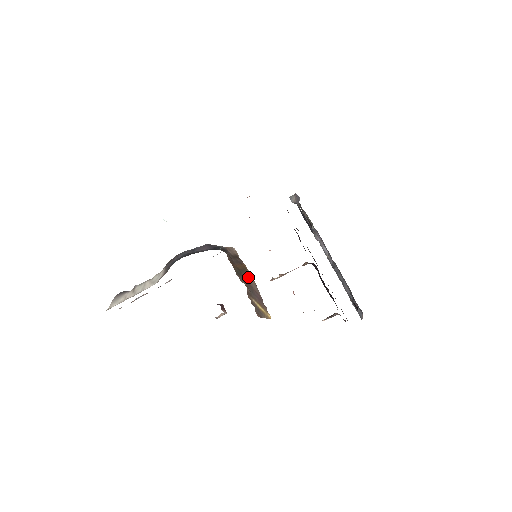
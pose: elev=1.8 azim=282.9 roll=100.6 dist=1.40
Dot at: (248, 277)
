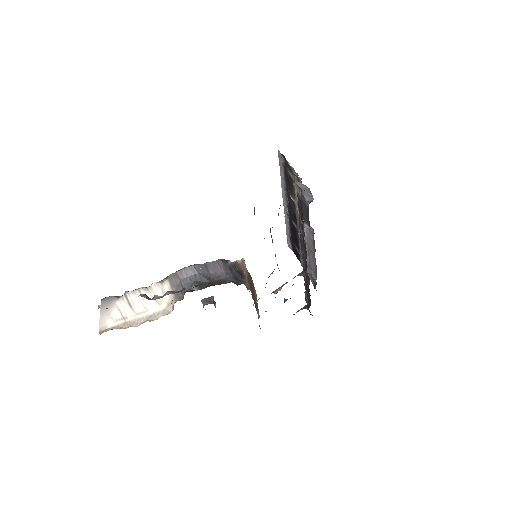
Dot at: (254, 293)
